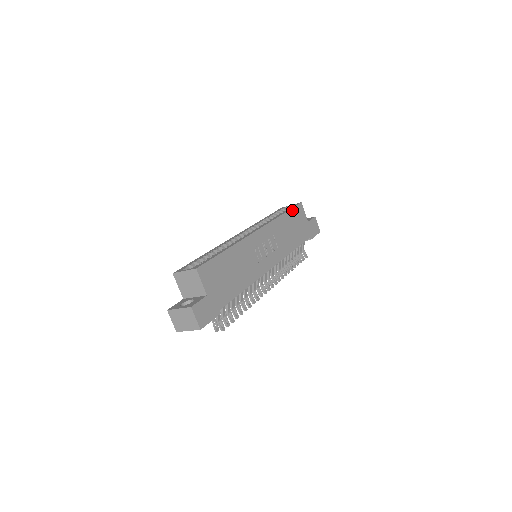
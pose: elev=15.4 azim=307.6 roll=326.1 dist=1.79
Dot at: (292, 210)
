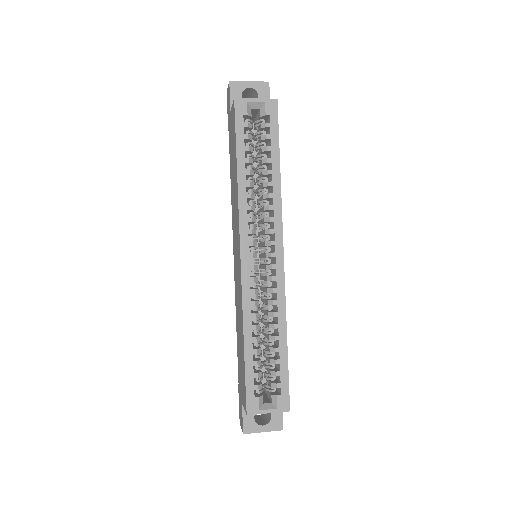
Dot at: (278, 139)
